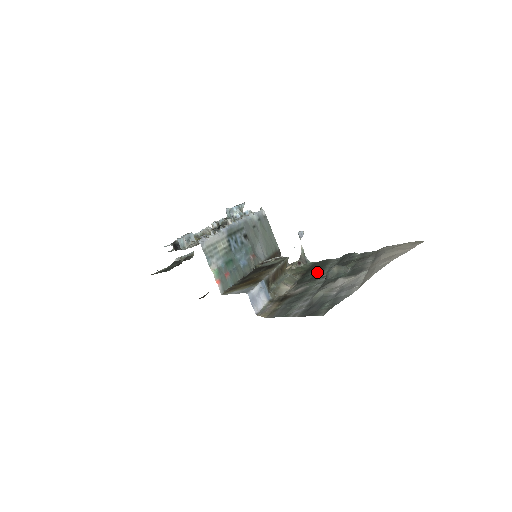
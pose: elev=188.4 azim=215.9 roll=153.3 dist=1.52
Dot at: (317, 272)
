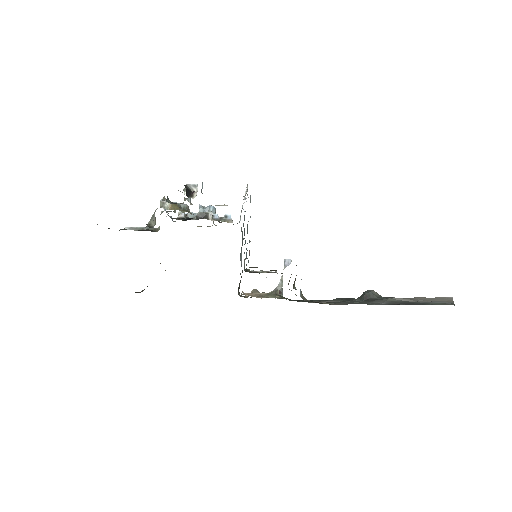
Dot at: occluded
